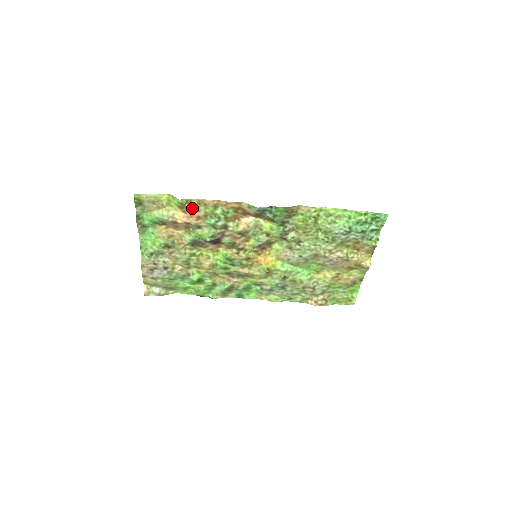
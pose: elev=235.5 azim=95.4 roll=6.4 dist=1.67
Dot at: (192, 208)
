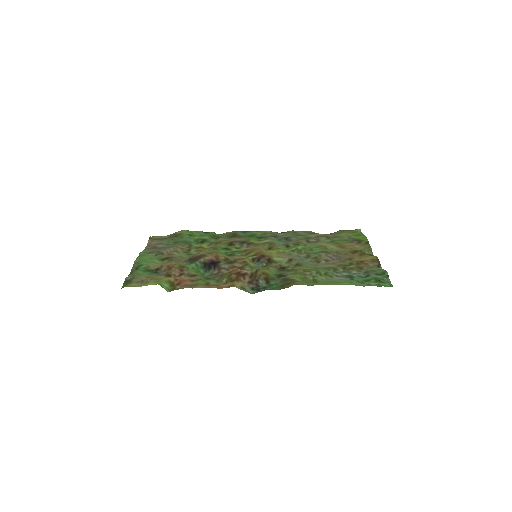
Dot at: (183, 286)
